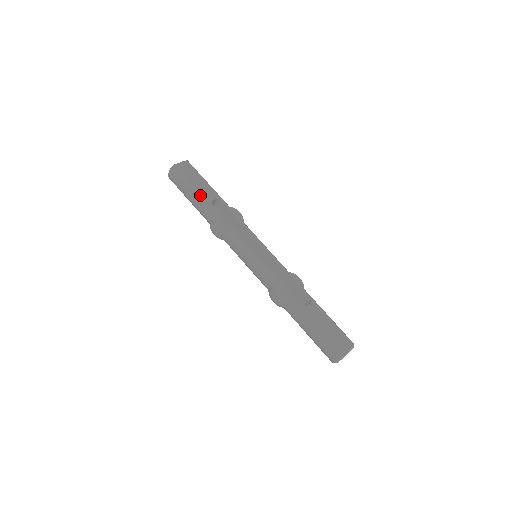
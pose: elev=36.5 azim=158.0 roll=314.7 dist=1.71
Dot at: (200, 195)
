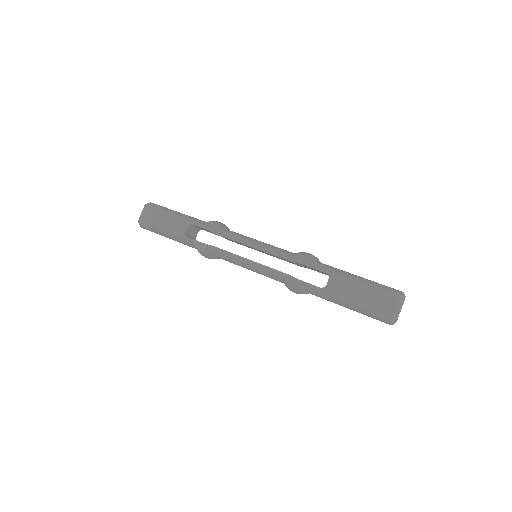
Dot at: (173, 235)
